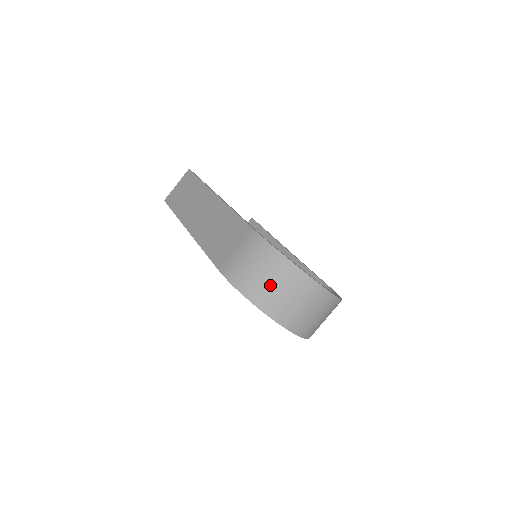
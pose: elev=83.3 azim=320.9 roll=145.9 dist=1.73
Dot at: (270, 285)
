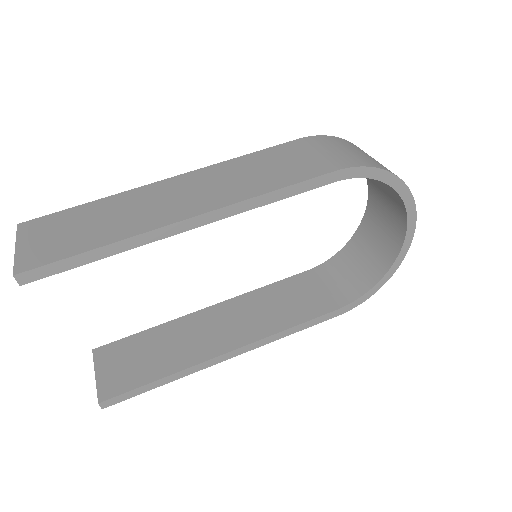
Dot at: occluded
